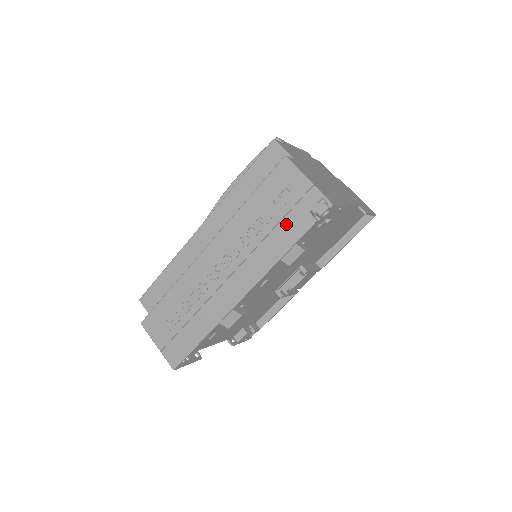
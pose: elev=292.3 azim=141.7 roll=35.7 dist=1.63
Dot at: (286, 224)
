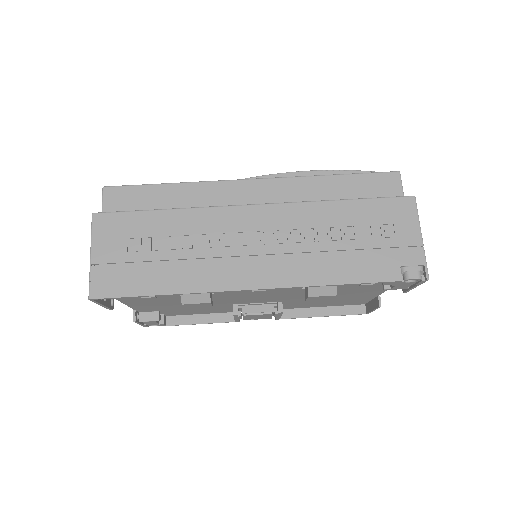
Dot at: (367, 257)
